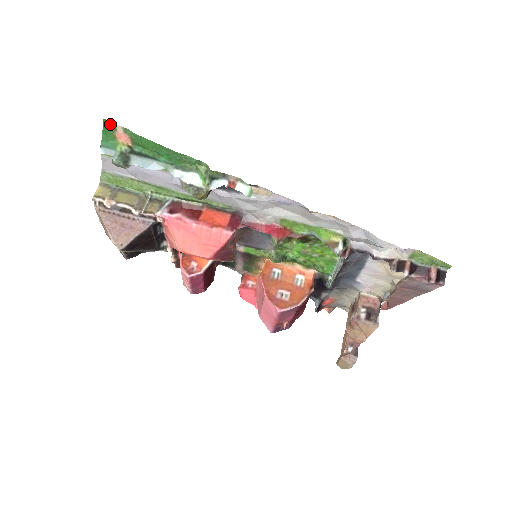
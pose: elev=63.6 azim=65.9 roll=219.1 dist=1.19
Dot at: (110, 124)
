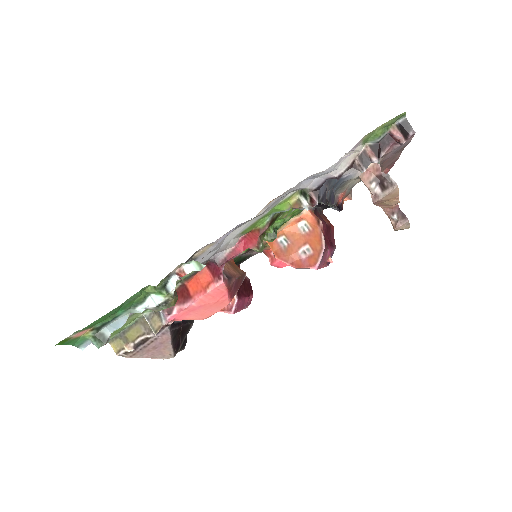
Dot at: (63, 341)
